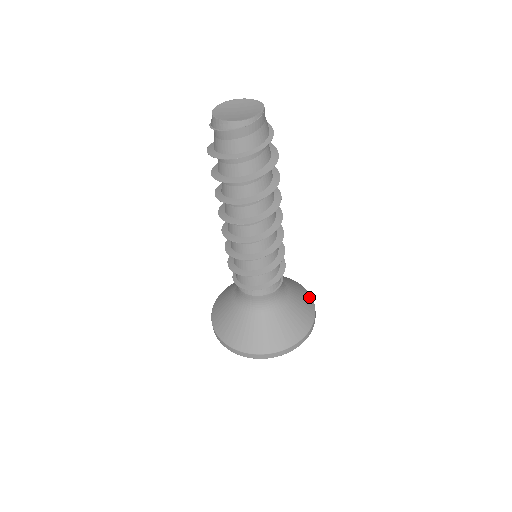
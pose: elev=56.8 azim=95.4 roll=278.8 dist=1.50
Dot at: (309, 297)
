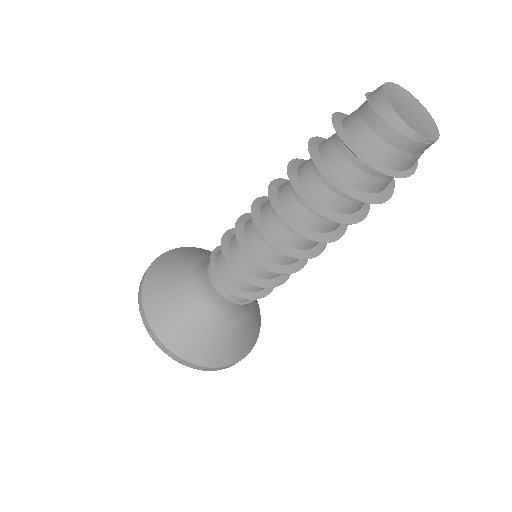
Dot at: (257, 335)
